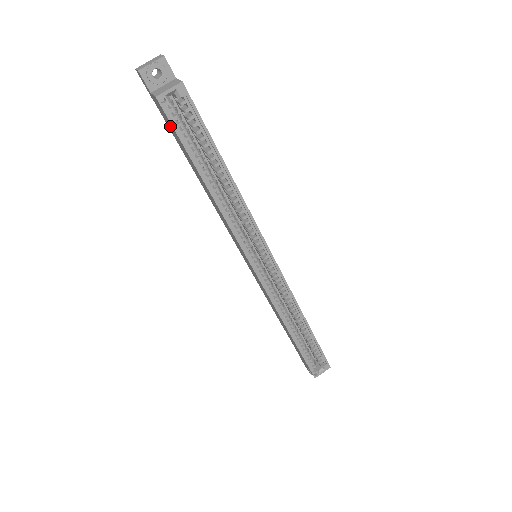
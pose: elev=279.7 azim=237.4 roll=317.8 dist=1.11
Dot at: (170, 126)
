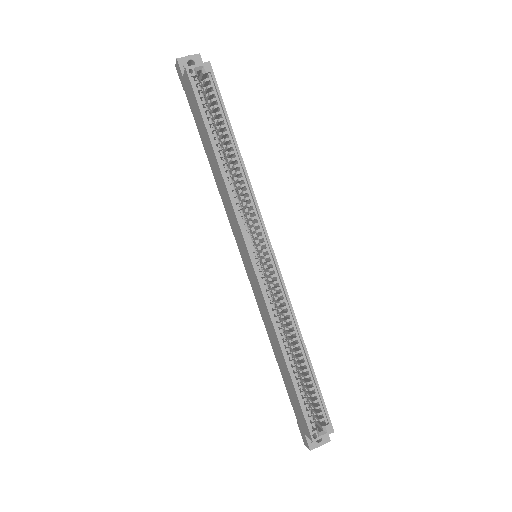
Dot at: (193, 103)
